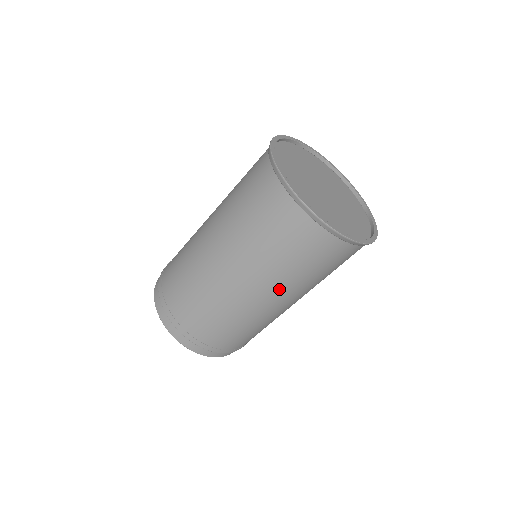
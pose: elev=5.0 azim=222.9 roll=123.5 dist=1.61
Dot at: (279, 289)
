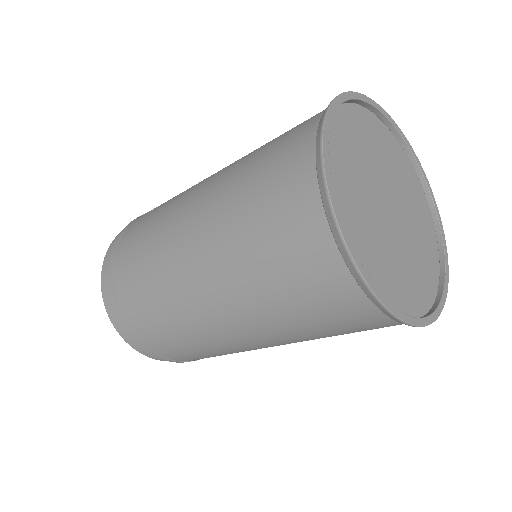
Dot at: occluded
